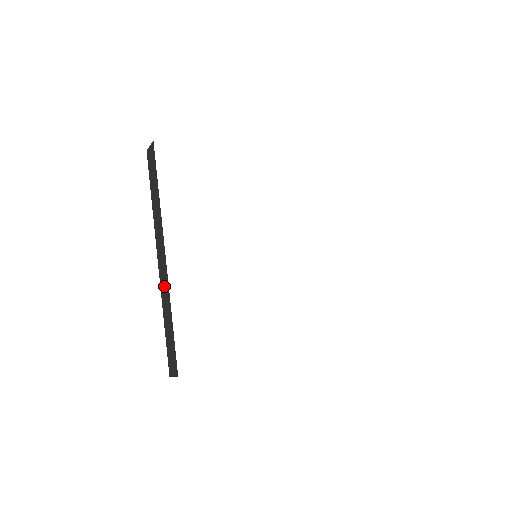
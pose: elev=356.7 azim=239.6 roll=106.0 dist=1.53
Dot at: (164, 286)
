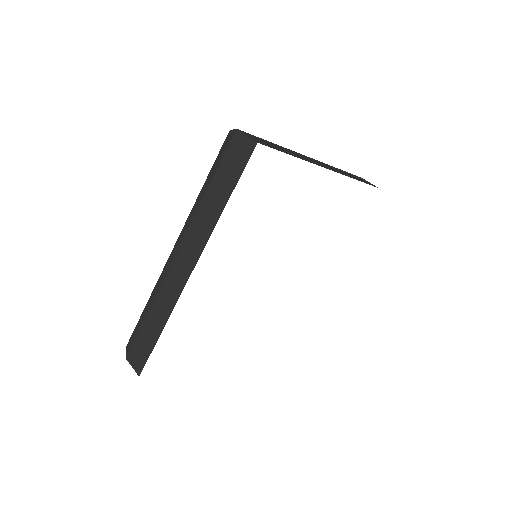
Dot at: (169, 292)
